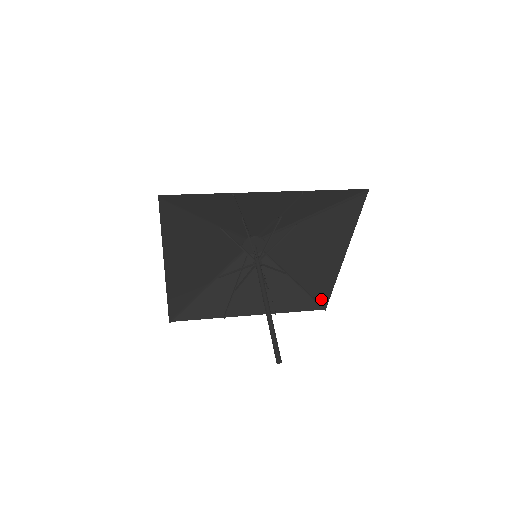
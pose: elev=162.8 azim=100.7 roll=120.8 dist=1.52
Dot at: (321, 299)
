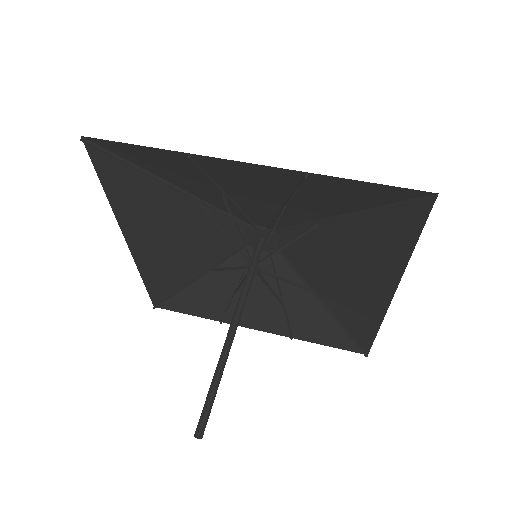
Dot at: (361, 340)
